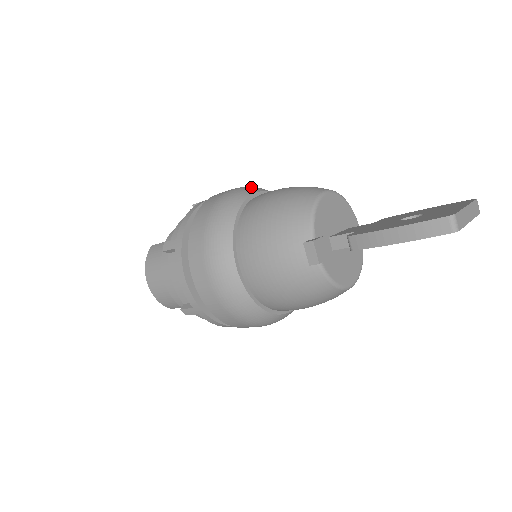
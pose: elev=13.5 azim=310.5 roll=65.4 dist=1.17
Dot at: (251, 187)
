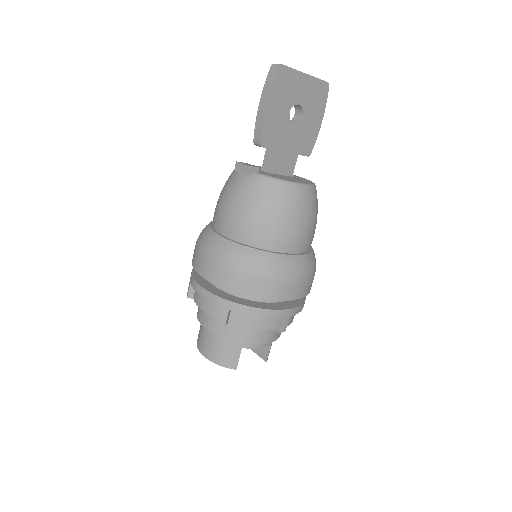
Dot at: occluded
